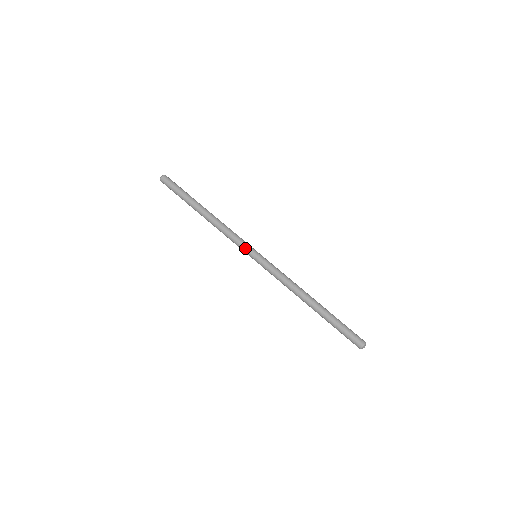
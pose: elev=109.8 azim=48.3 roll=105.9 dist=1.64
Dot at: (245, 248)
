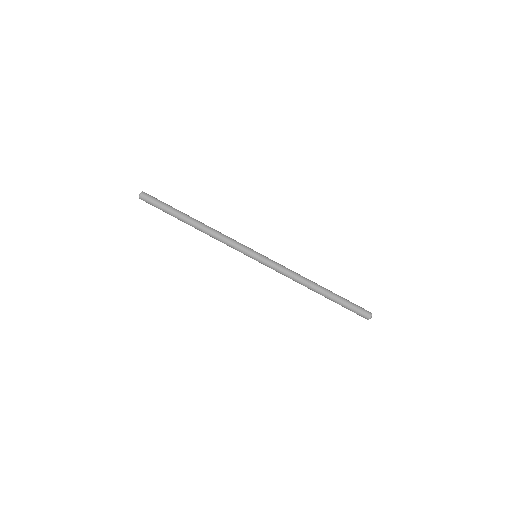
Dot at: (246, 249)
